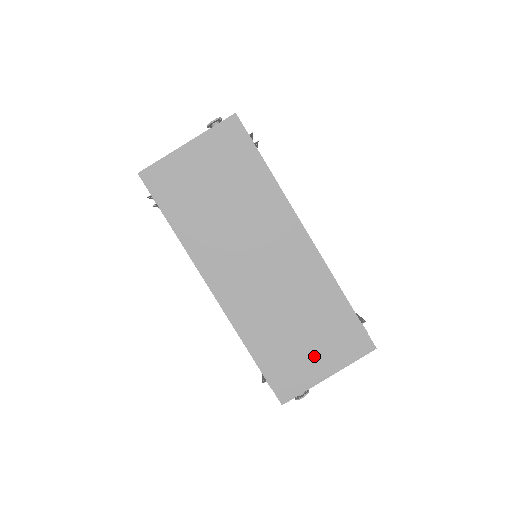
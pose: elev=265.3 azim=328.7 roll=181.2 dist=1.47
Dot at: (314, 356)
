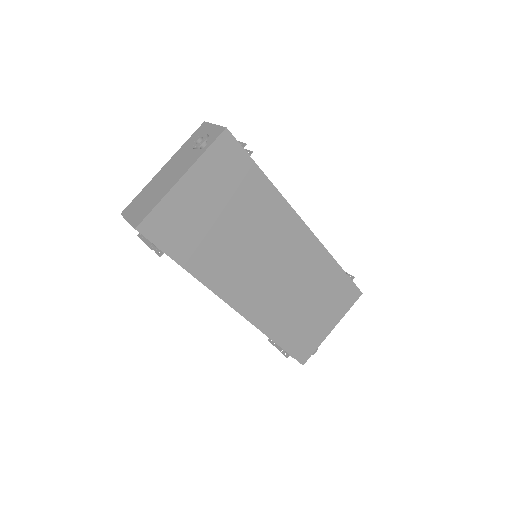
Dot at: (322, 320)
